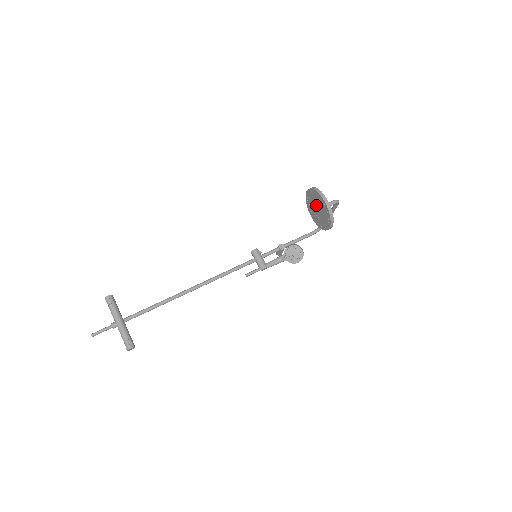
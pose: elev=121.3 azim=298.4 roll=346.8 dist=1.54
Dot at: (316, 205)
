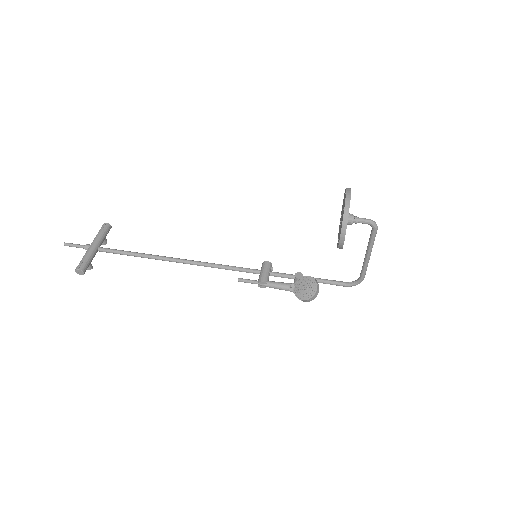
Dot at: (342, 212)
